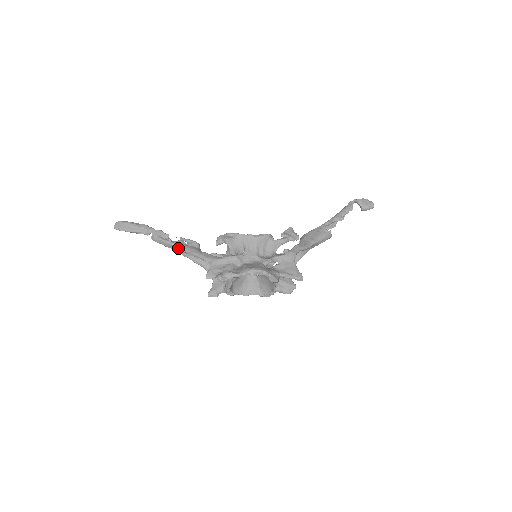
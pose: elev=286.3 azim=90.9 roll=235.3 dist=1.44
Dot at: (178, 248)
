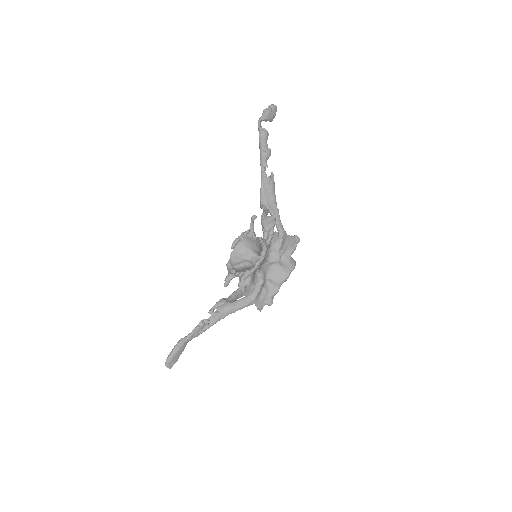
Dot at: occluded
